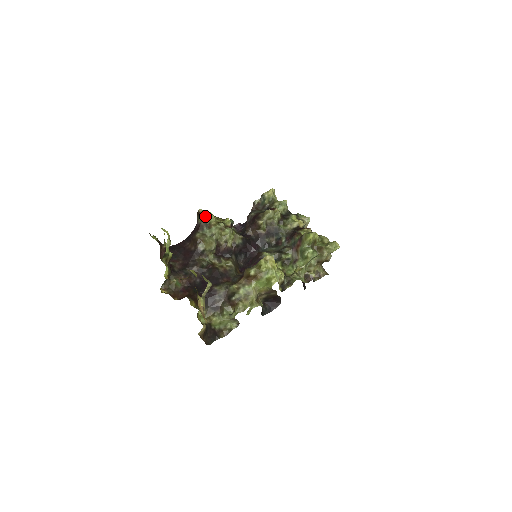
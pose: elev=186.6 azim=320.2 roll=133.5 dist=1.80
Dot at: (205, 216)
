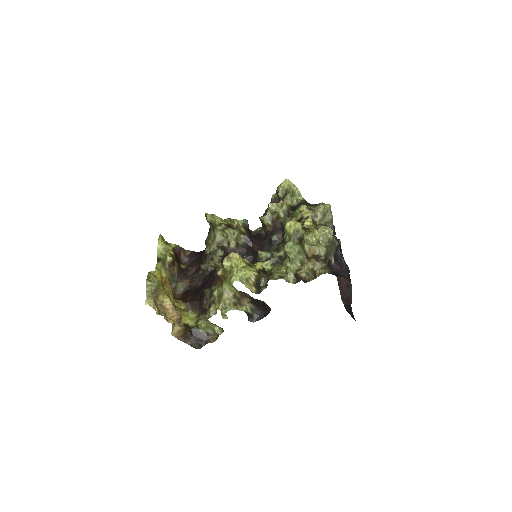
Dot at: (209, 219)
